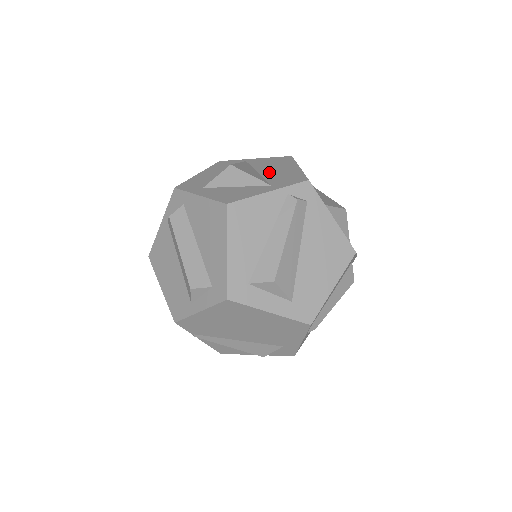
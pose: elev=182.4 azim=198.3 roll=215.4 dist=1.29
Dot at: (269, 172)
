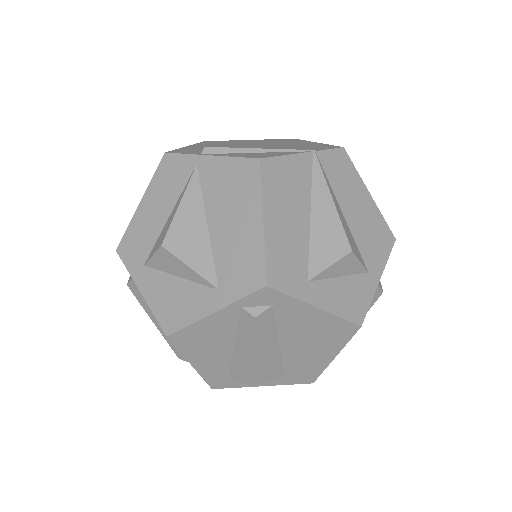
Dot at: (221, 231)
